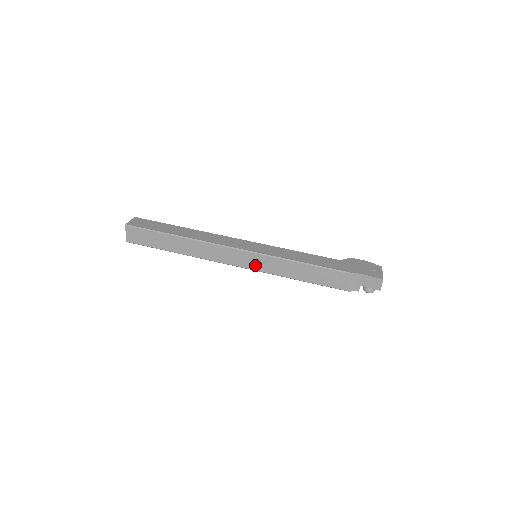
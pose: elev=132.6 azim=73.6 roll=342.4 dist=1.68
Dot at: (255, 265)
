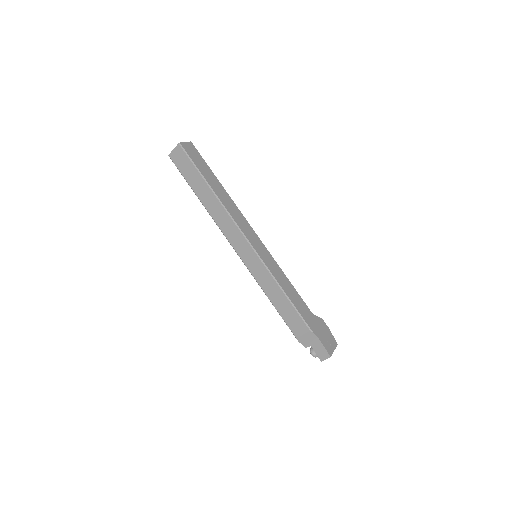
Dot at: (250, 263)
